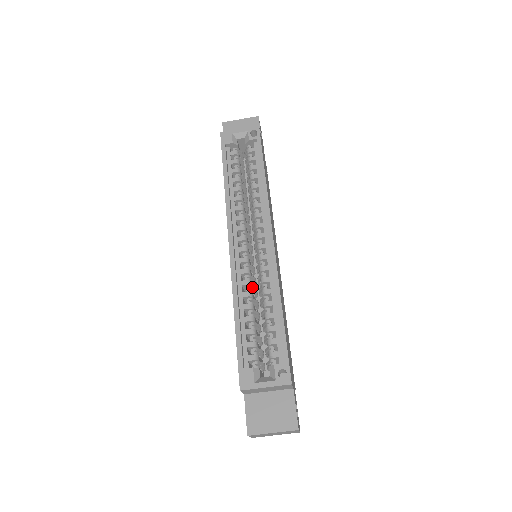
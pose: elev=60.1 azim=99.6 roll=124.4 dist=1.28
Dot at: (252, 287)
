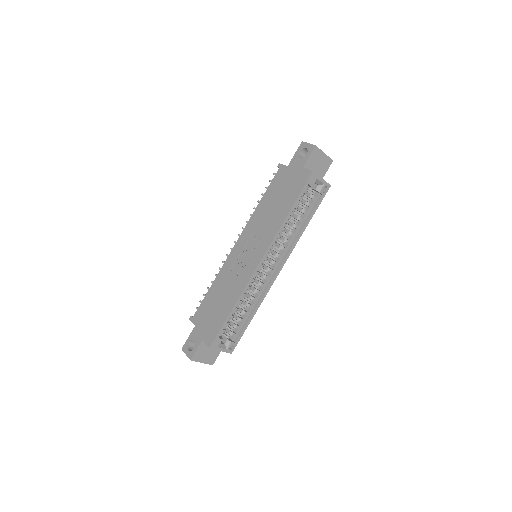
Dot at: occluded
